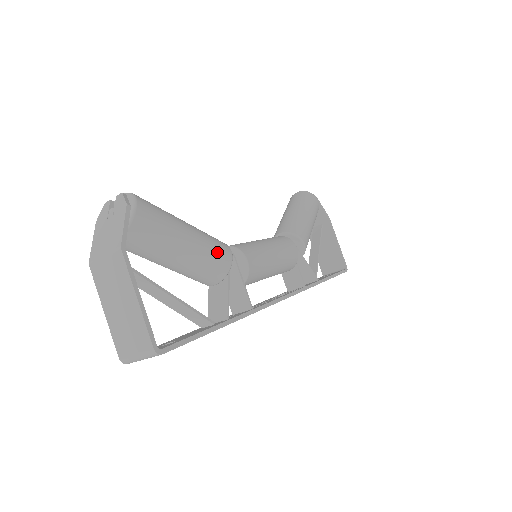
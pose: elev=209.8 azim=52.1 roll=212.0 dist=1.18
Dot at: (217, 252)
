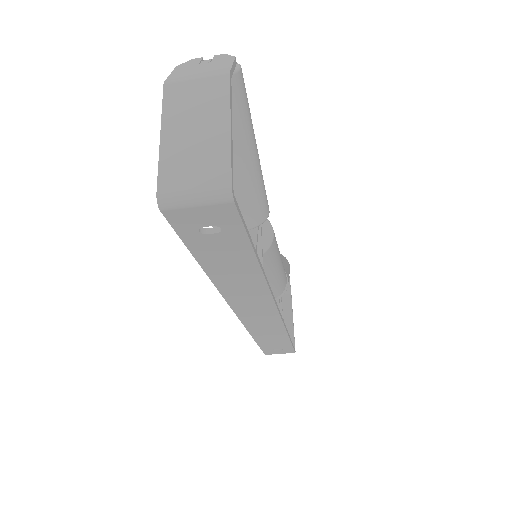
Dot at: (265, 191)
